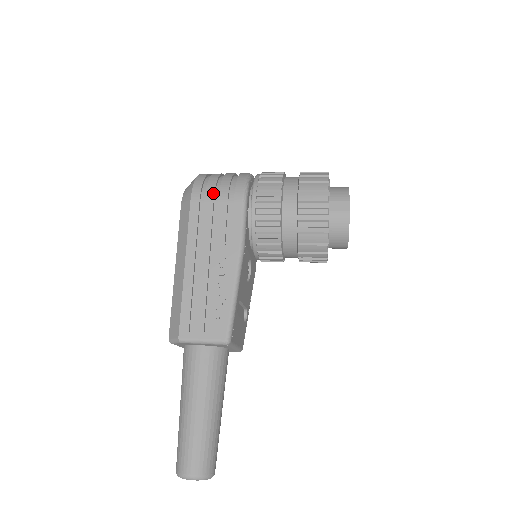
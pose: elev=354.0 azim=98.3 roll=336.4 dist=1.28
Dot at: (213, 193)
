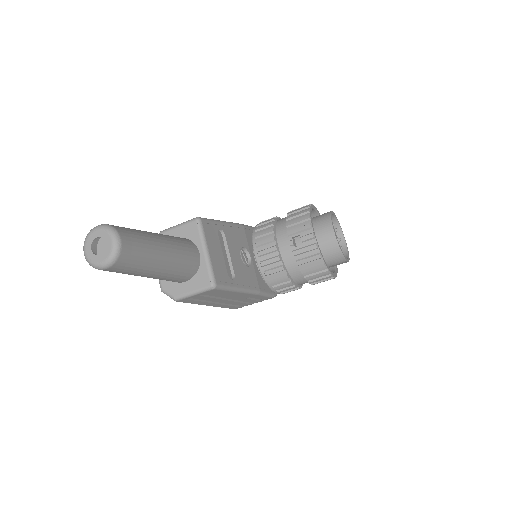
Dot at: occluded
